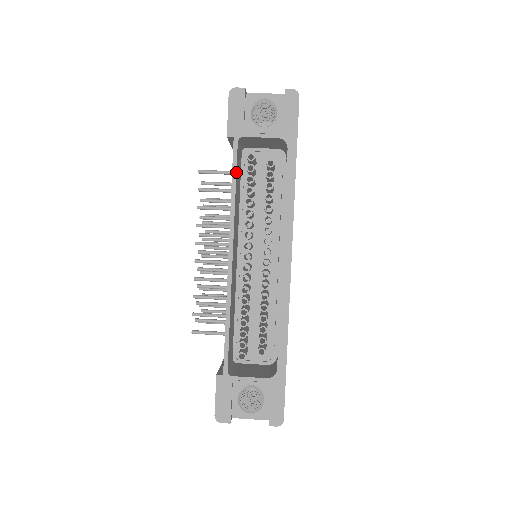
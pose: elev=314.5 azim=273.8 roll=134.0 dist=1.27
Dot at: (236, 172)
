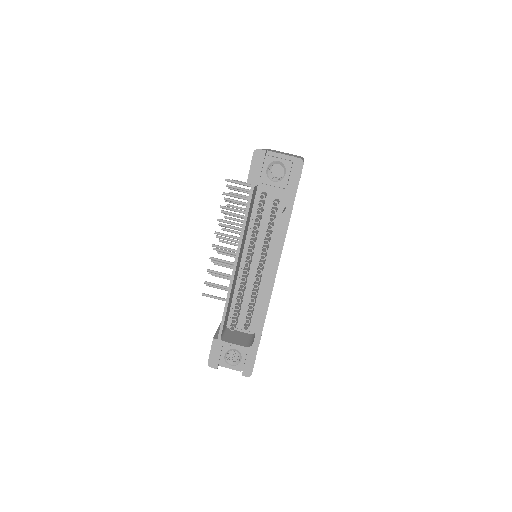
Dot at: (249, 209)
